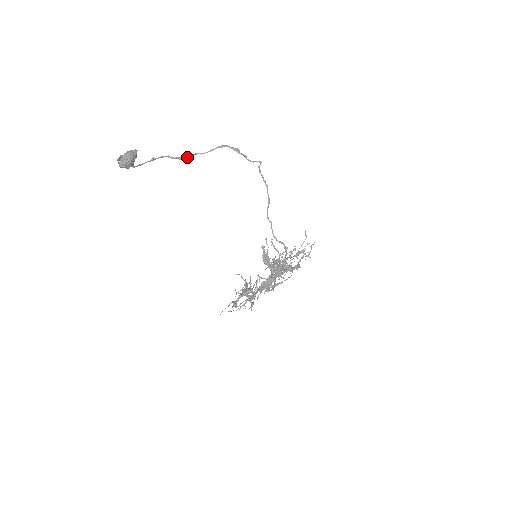
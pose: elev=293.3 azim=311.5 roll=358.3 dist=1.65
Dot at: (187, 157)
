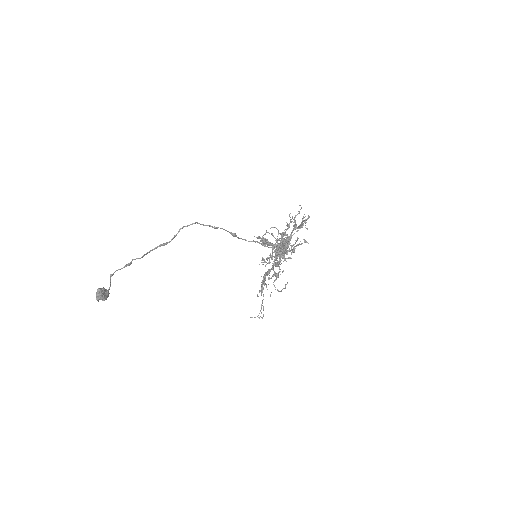
Dot at: (130, 263)
